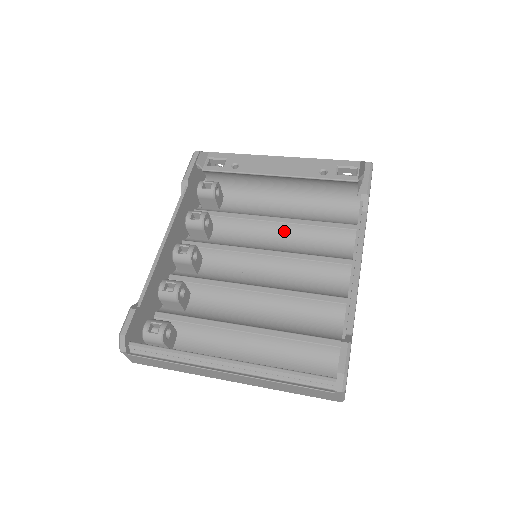
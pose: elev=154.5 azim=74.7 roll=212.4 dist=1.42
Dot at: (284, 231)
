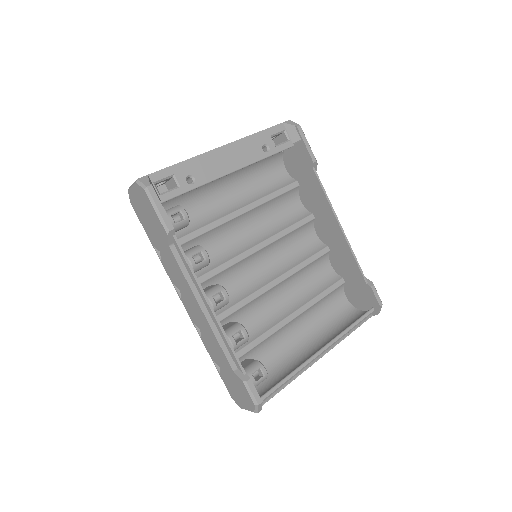
Dot at: (251, 217)
